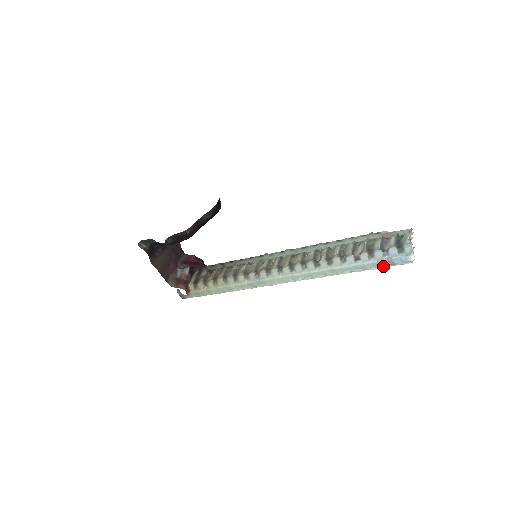
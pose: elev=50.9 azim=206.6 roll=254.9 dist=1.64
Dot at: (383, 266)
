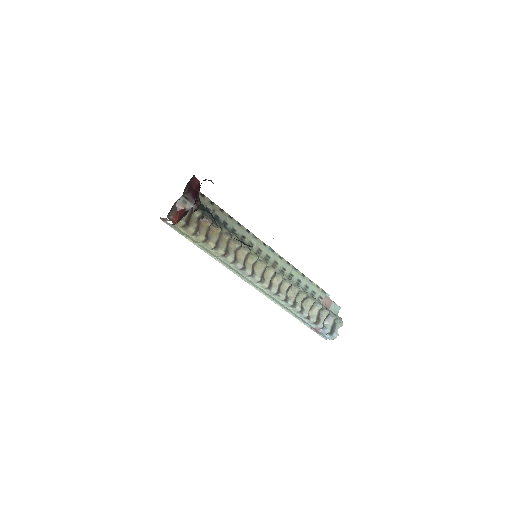
Dot at: (313, 329)
